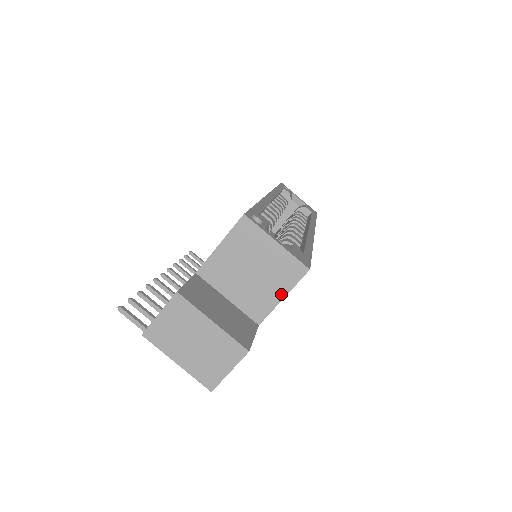
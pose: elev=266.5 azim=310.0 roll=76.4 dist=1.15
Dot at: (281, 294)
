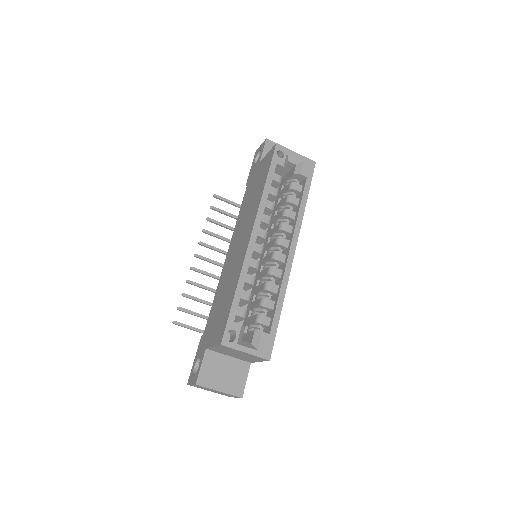
Dot at: (258, 361)
